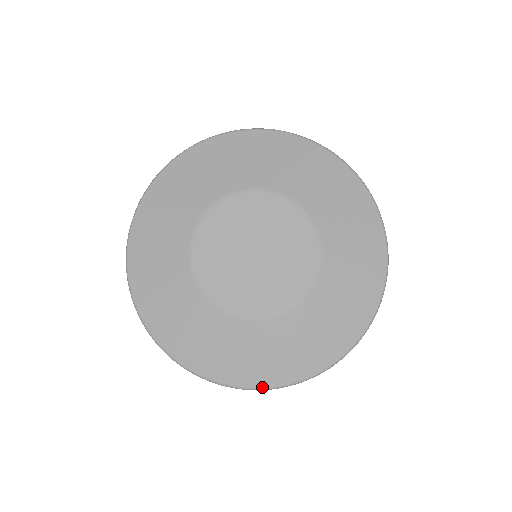
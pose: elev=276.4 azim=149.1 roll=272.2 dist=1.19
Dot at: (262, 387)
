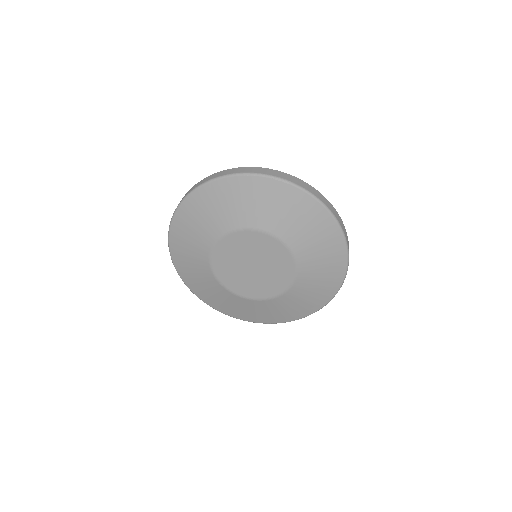
Dot at: (254, 322)
